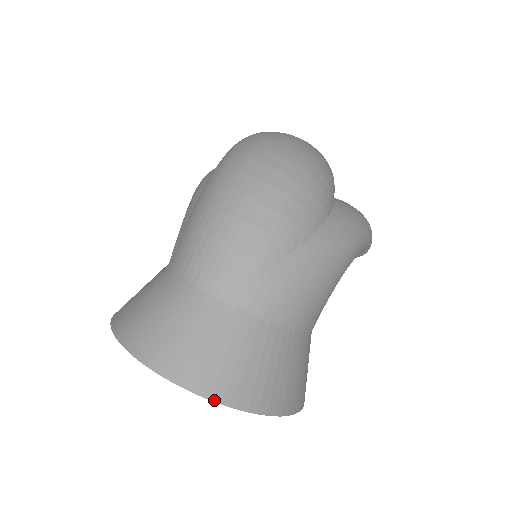
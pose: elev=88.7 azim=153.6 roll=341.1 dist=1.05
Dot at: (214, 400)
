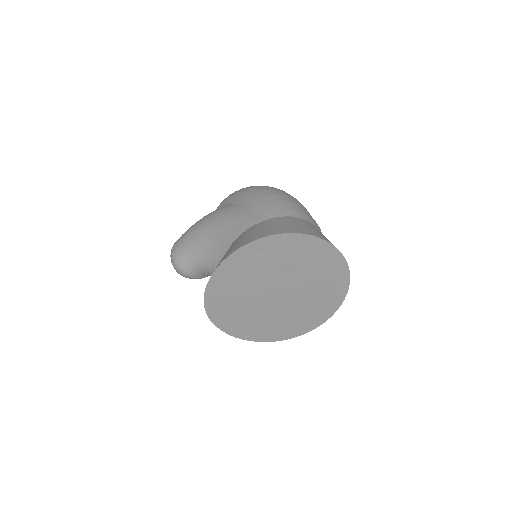
Dot at: (342, 254)
